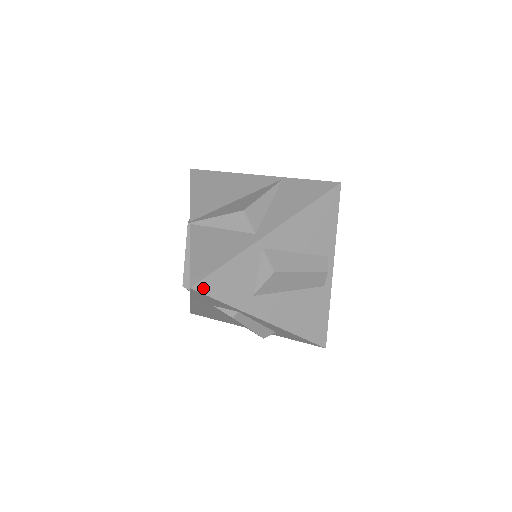
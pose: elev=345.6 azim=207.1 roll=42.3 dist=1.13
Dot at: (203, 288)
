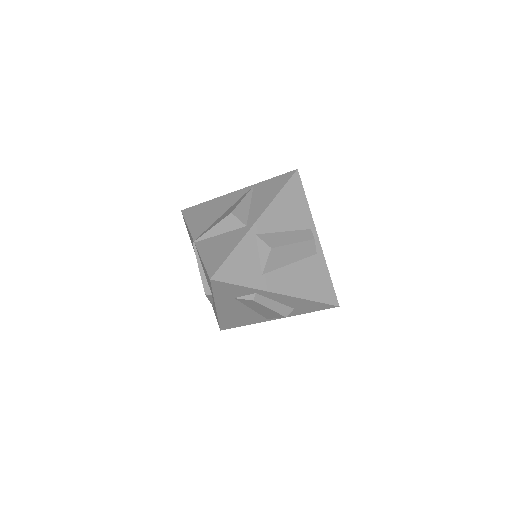
Dot at: (220, 277)
